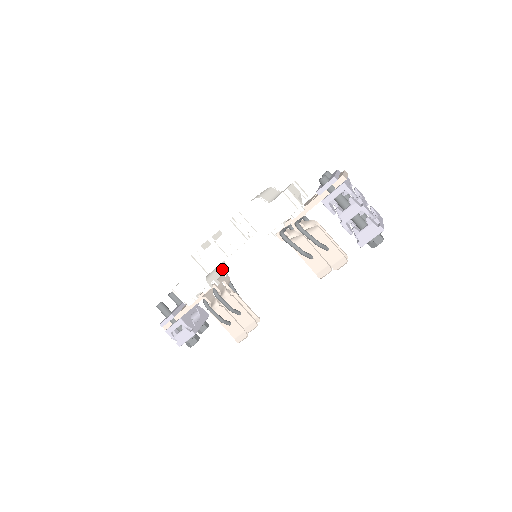
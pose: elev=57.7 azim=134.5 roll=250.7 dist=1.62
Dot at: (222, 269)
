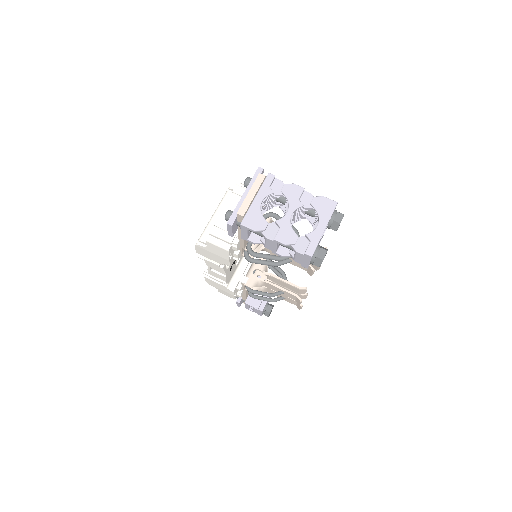
Dot at: occluded
